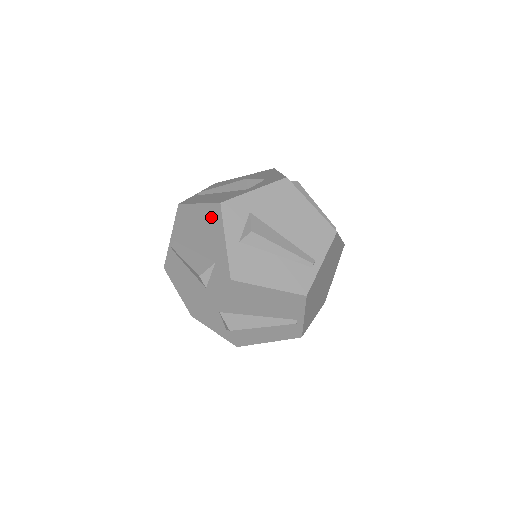
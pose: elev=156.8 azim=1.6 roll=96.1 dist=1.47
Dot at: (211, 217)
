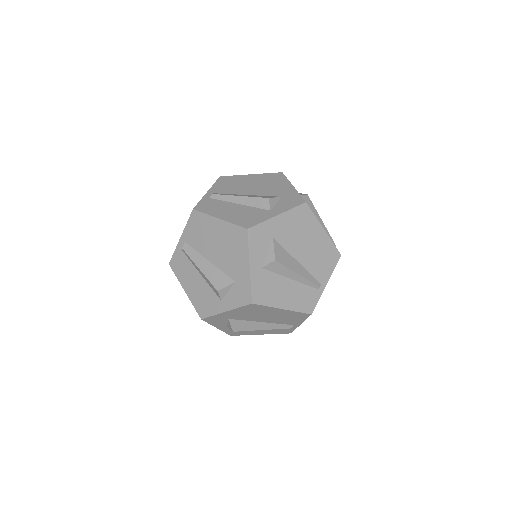
Dot at: (271, 178)
